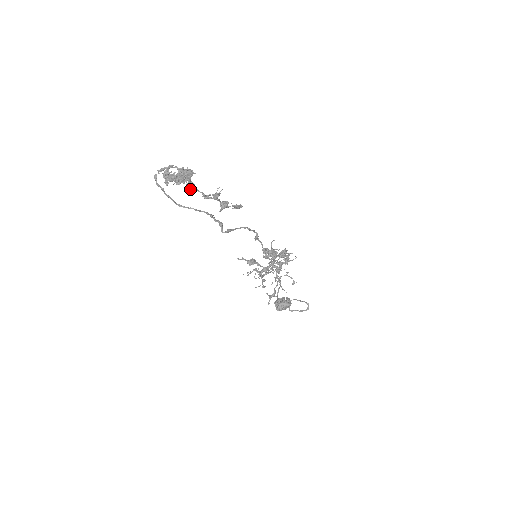
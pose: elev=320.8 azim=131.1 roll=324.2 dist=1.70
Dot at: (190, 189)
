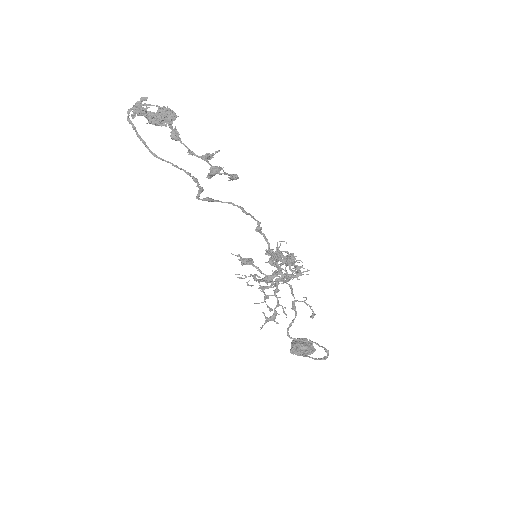
Dot at: (171, 137)
